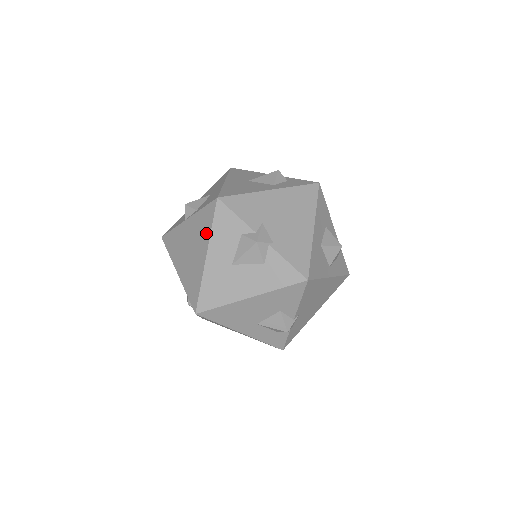
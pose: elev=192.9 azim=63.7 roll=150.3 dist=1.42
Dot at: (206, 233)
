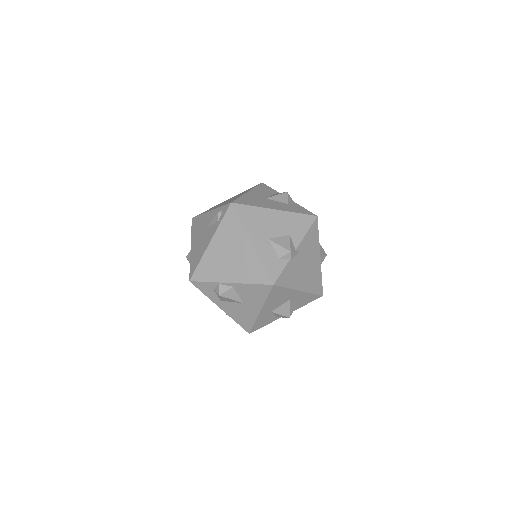
Dot at: occluded
